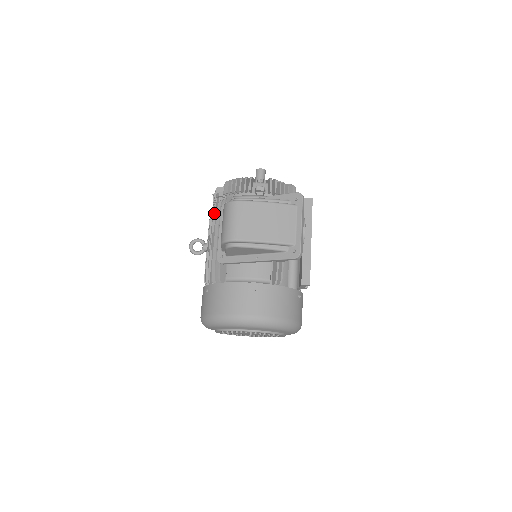
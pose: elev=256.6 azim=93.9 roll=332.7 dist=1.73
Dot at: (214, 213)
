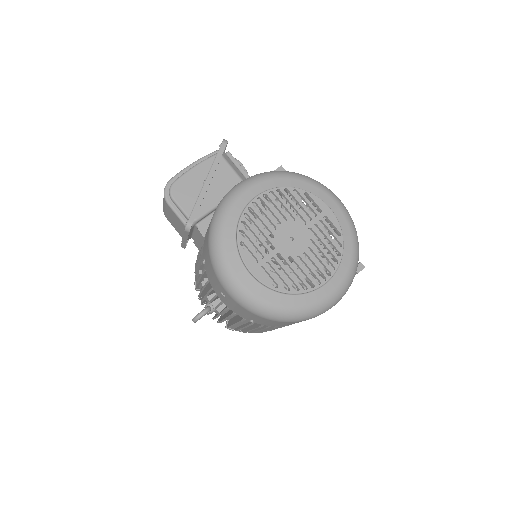
Dot at: occluded
